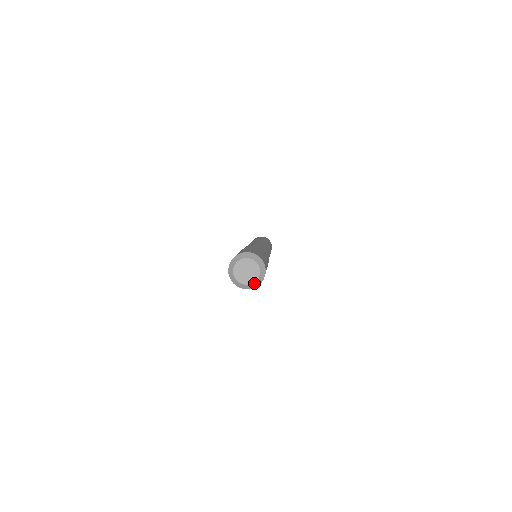
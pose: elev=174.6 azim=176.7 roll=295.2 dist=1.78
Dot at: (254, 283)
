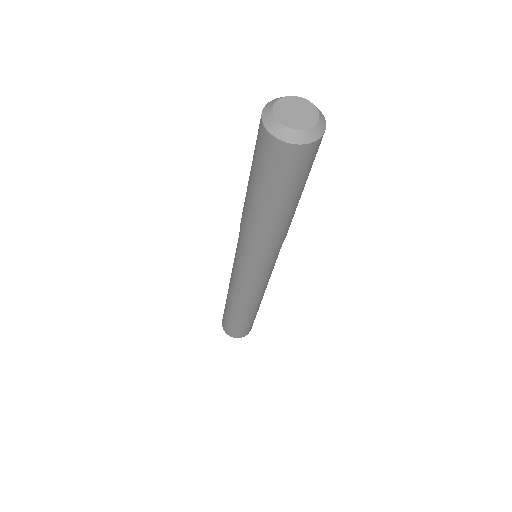
Dot at: (319, 120)
